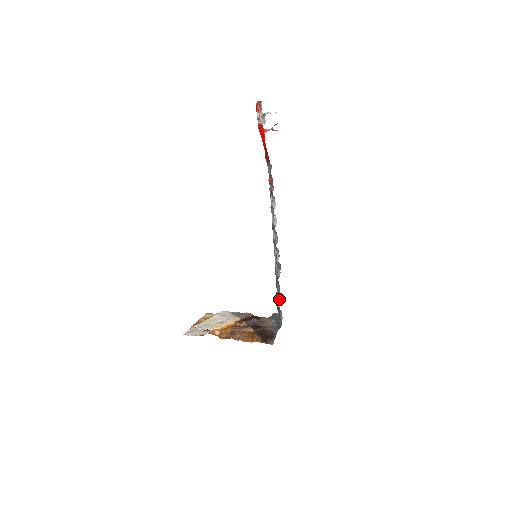
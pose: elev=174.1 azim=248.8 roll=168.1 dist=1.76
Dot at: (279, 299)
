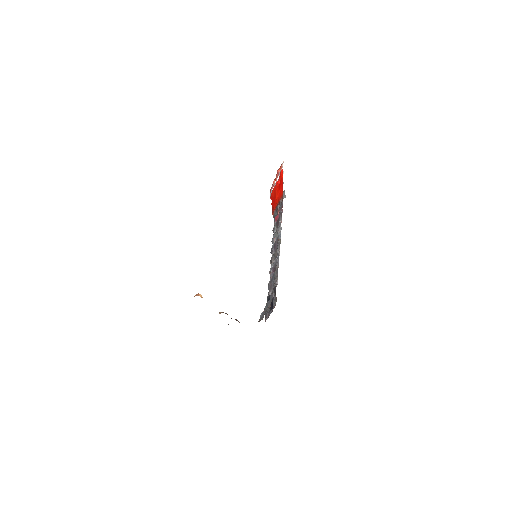
Dot at: occluded
